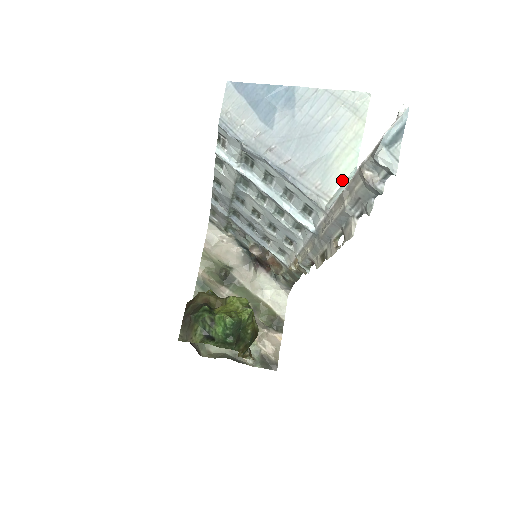
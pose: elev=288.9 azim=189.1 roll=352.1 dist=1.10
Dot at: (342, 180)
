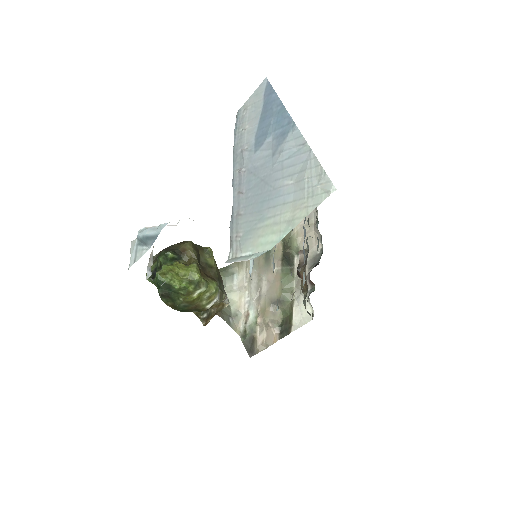
Dot at: (253, 251)
